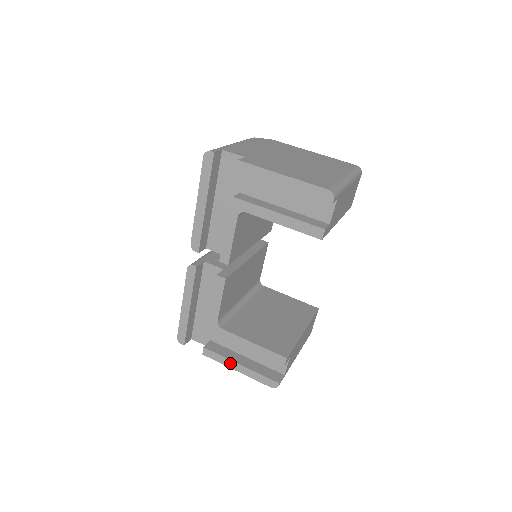
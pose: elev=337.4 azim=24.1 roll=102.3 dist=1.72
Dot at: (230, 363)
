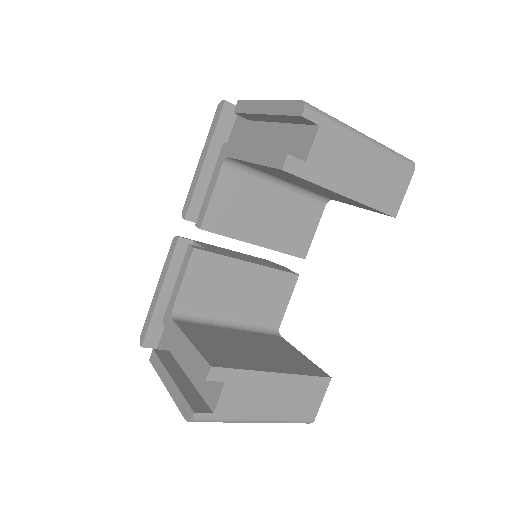
Dot at: (164, 374)
